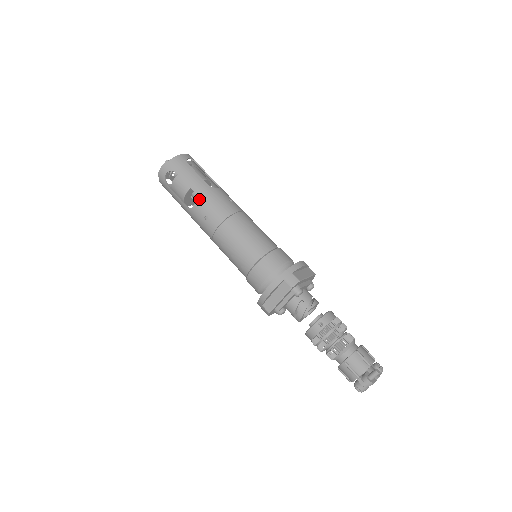
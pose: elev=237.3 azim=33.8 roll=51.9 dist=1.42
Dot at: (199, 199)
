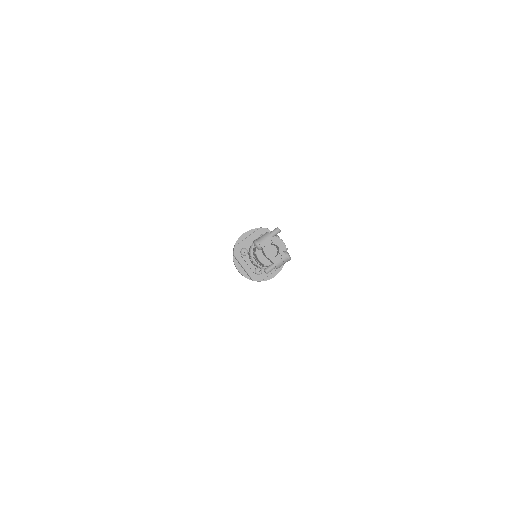
Dot at: occluded
